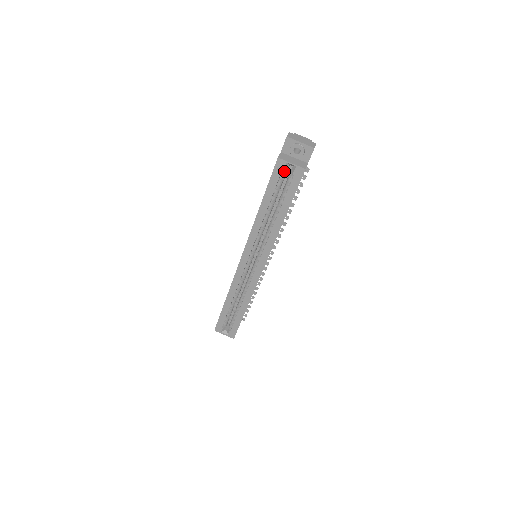
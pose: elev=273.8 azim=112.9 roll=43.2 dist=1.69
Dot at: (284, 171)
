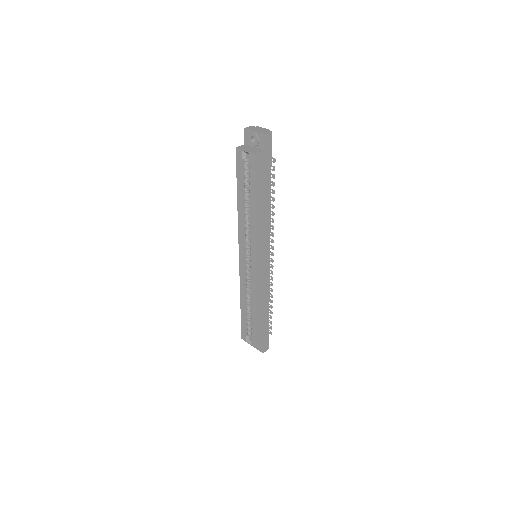
Dot at: (245, 160)
